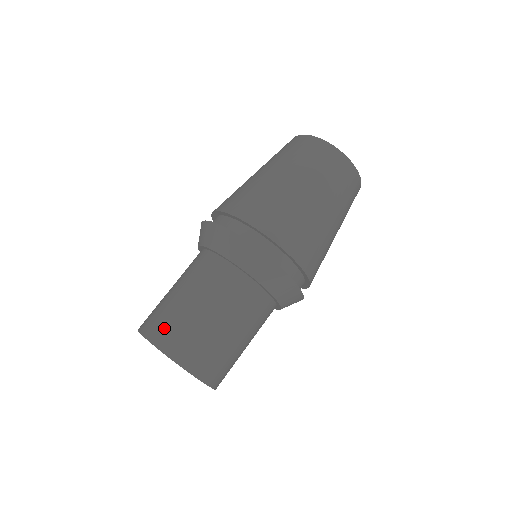
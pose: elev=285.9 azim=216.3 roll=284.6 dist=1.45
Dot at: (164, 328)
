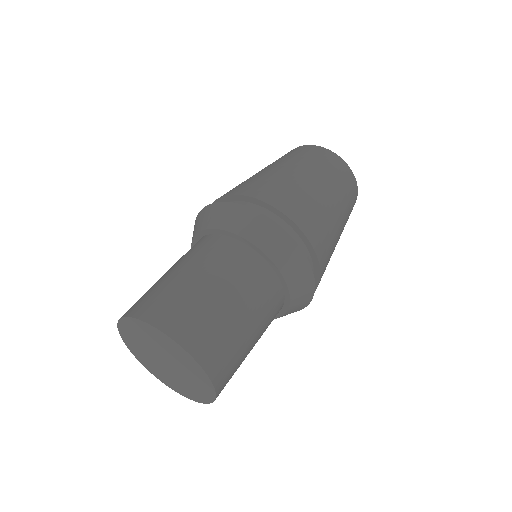
Dot at: (151, 301)
